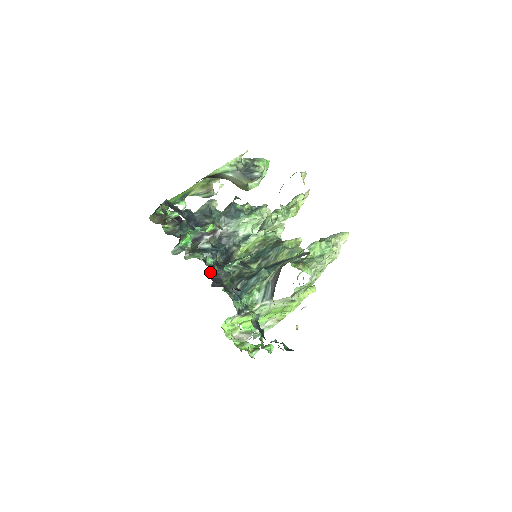
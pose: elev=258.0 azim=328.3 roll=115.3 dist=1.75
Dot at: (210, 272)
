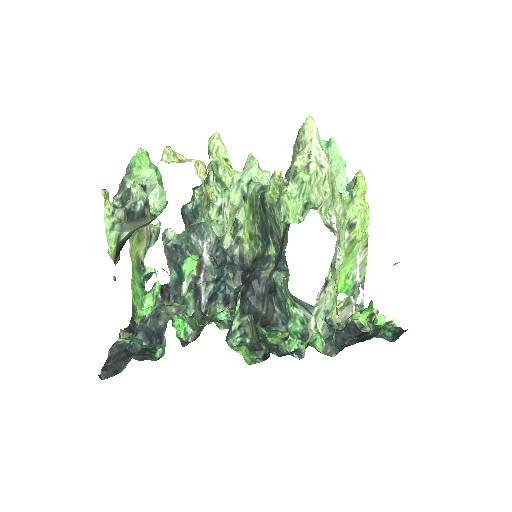
Dot at: occluded
